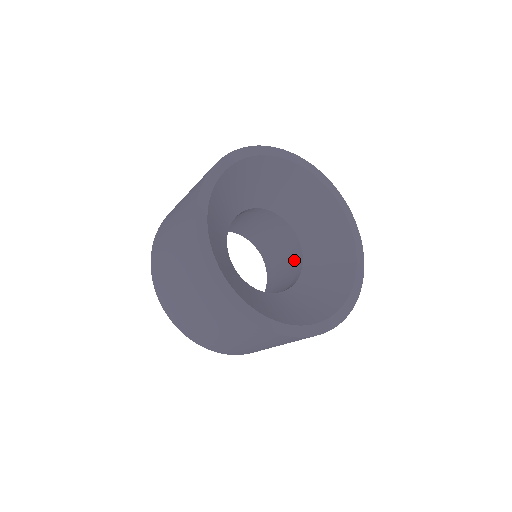
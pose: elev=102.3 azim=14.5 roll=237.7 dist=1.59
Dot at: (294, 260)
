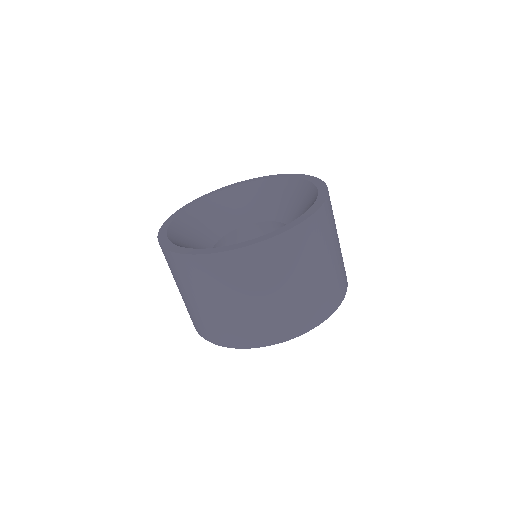
Dot at: occluded
